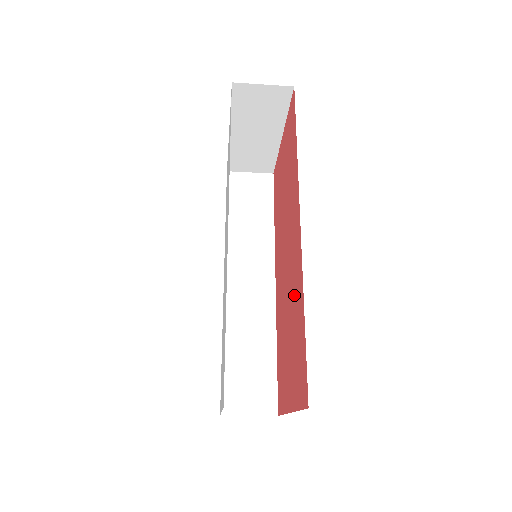
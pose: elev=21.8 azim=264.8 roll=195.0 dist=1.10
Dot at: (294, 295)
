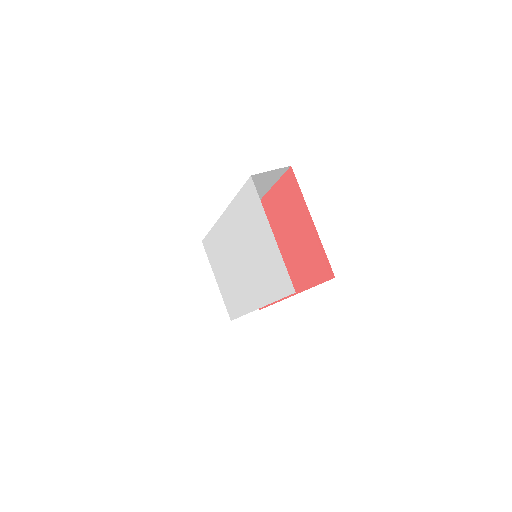
Dot at: occluded
